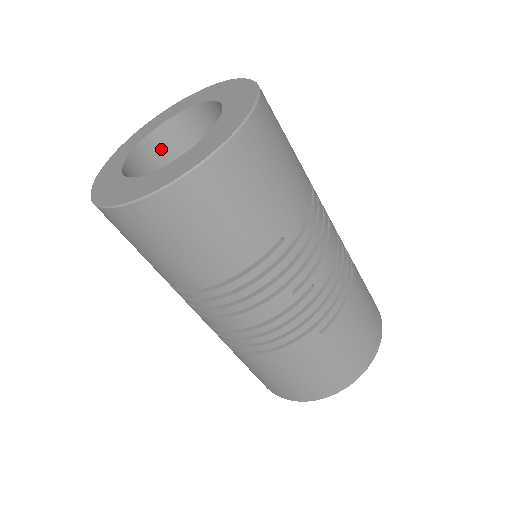
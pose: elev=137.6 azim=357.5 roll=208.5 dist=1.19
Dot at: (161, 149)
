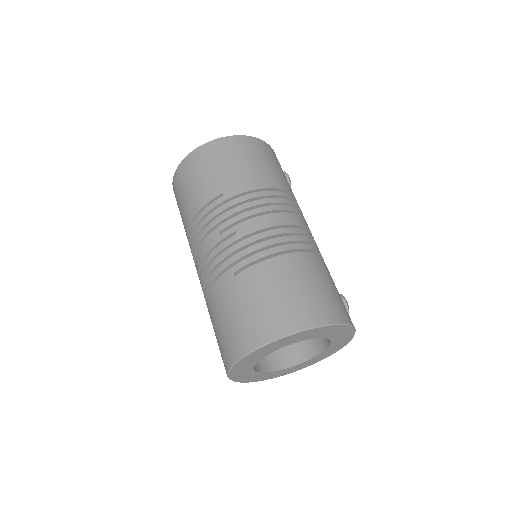
Dot at: occluded
